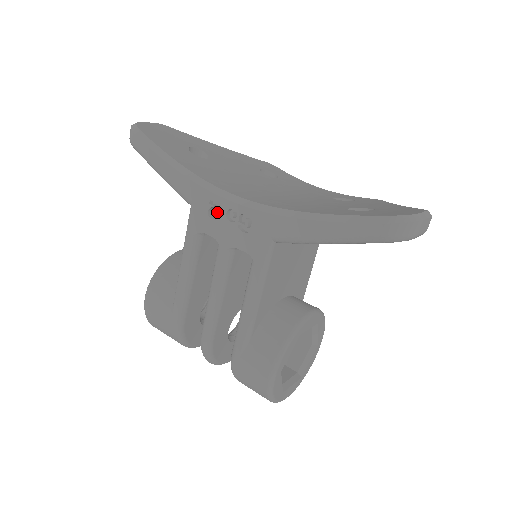
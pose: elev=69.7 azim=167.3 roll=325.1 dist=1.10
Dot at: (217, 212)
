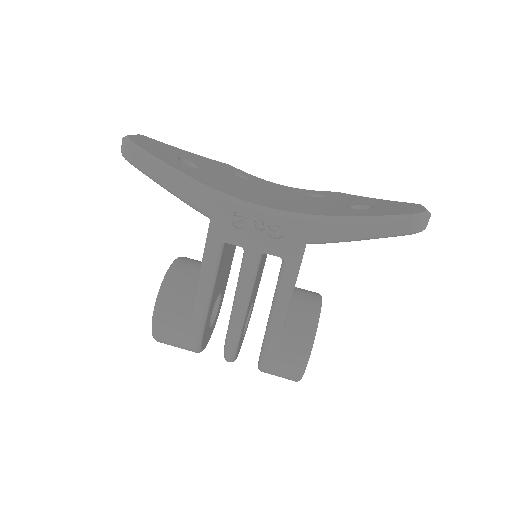
Dot at: (244, 223)
